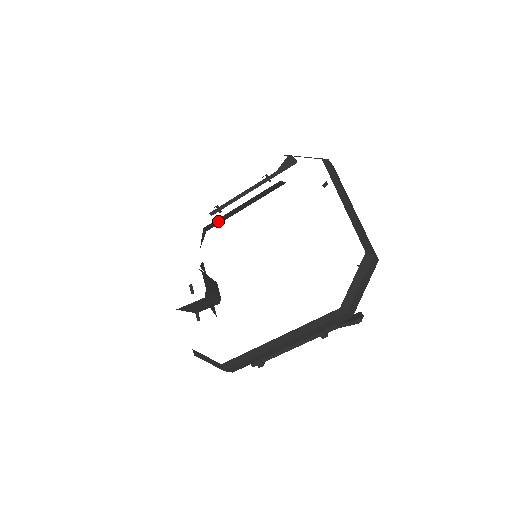
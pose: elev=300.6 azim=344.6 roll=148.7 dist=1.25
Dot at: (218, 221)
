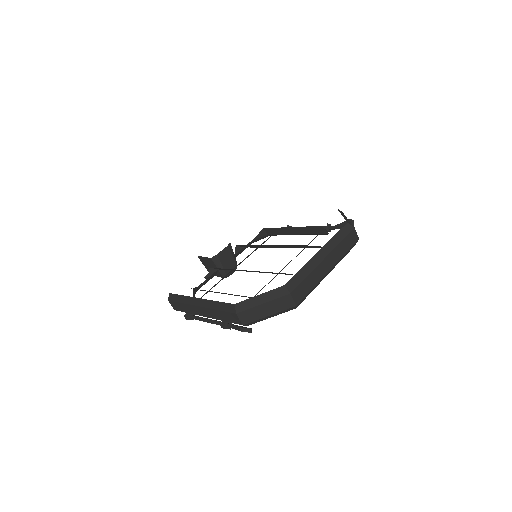
Dot at: (275, 231)
